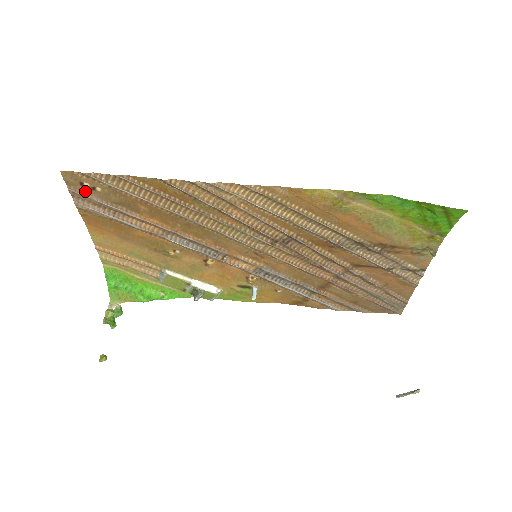
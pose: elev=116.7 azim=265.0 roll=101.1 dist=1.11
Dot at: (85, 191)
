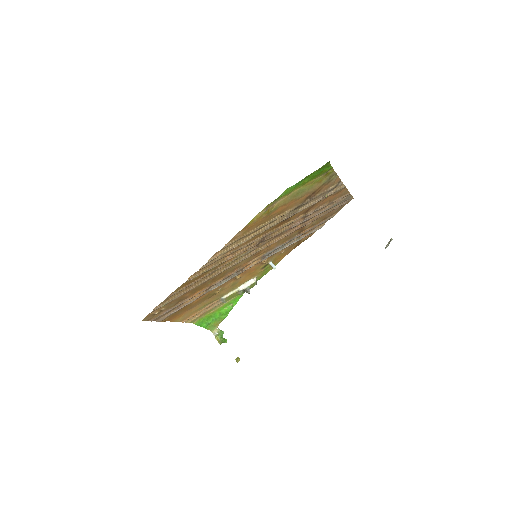
Dot at: (158, 315)
